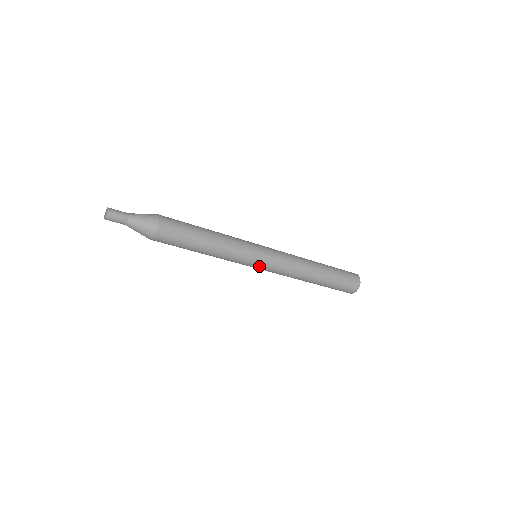
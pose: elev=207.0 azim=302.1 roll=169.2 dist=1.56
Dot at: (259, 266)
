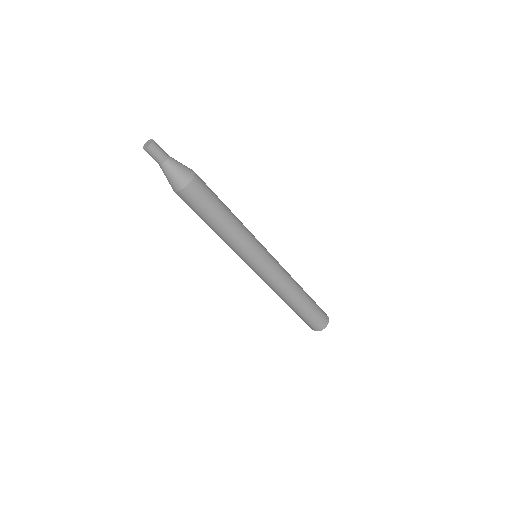
Dot at: (260, 265)
